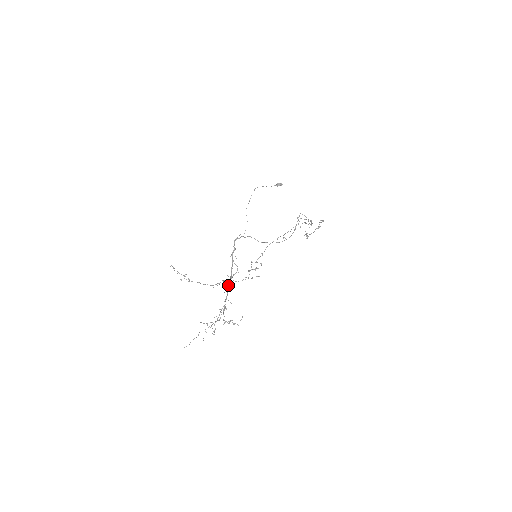
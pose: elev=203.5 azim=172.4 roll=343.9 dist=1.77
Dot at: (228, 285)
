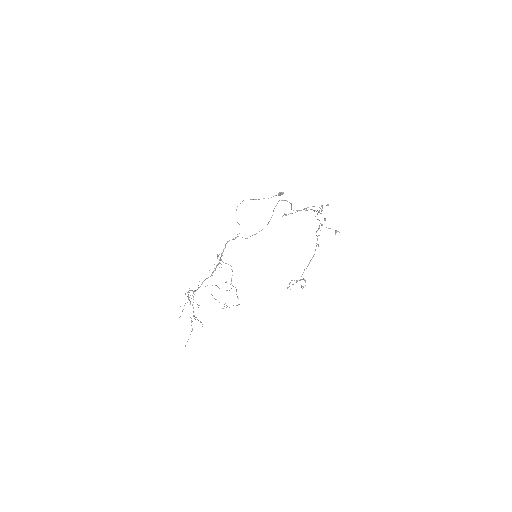
Dot at: occluded
